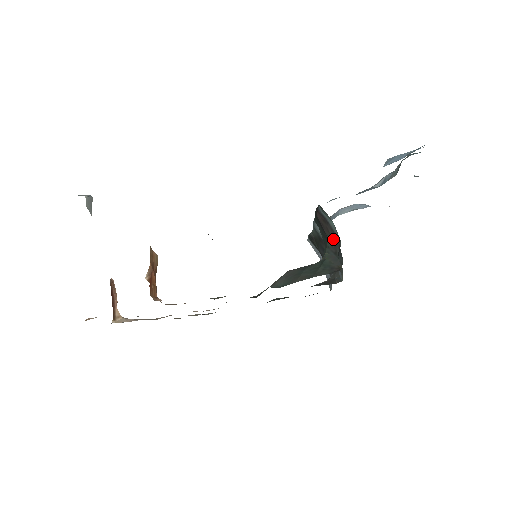
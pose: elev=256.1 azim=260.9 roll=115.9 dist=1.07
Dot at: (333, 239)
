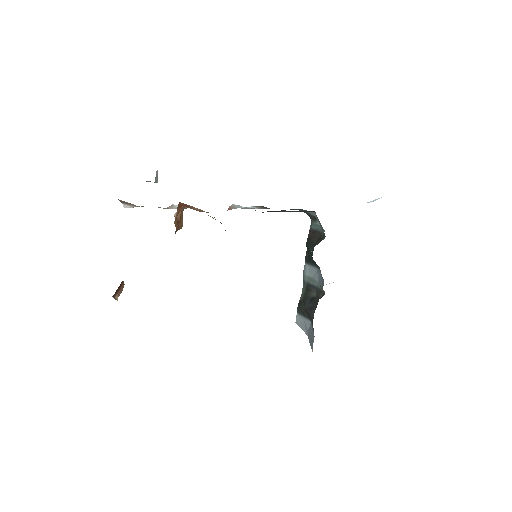
Dot at: (319, 238)
